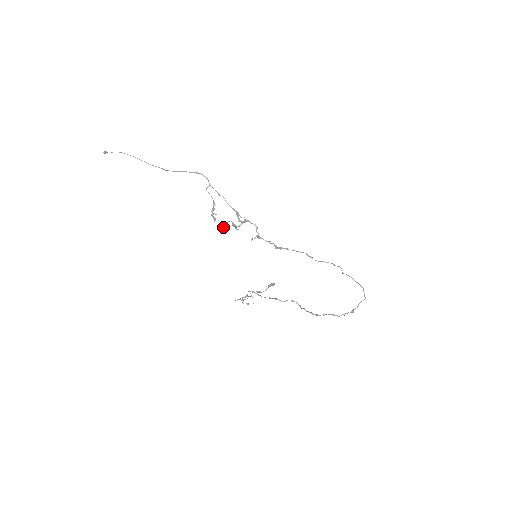
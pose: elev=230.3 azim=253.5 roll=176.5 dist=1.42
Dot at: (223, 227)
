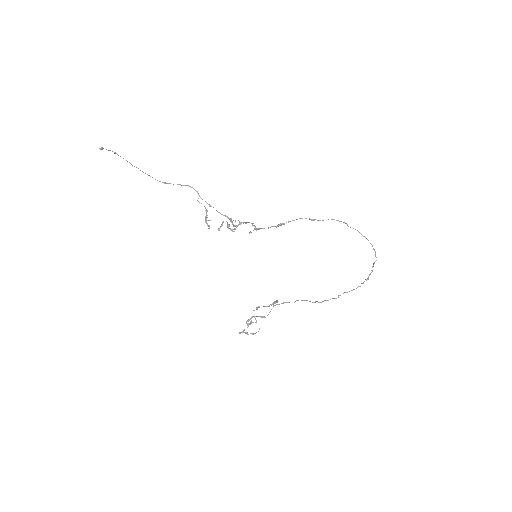
Dot at: occluded
